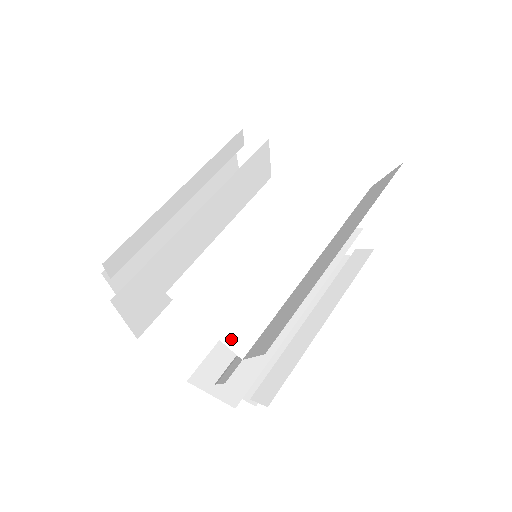
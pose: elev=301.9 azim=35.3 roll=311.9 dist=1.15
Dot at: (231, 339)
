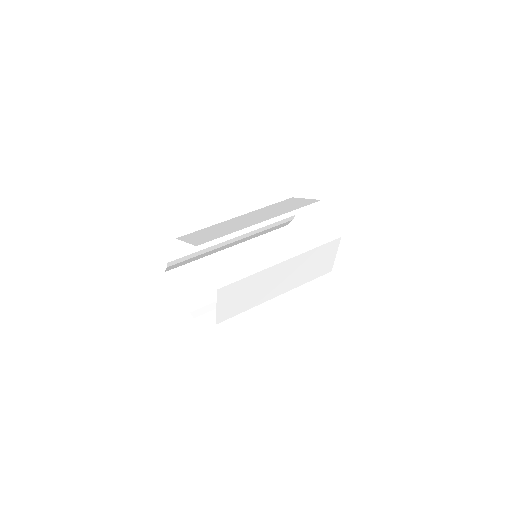
Dot at: (196, 243)
